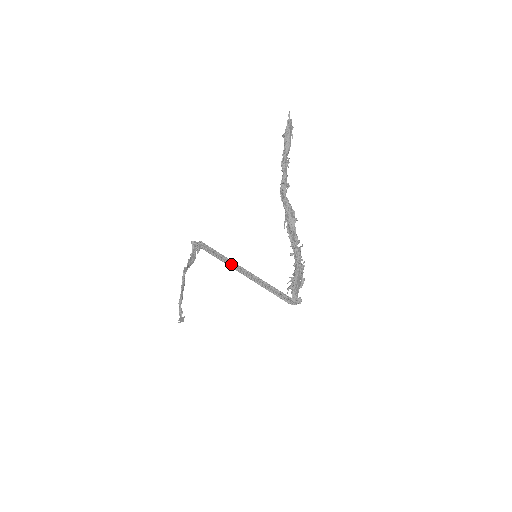
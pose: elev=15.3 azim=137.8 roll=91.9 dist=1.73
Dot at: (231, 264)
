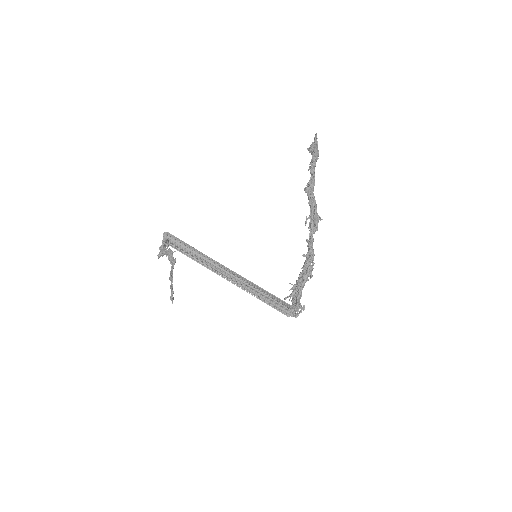
Dot at: (219, 263)
